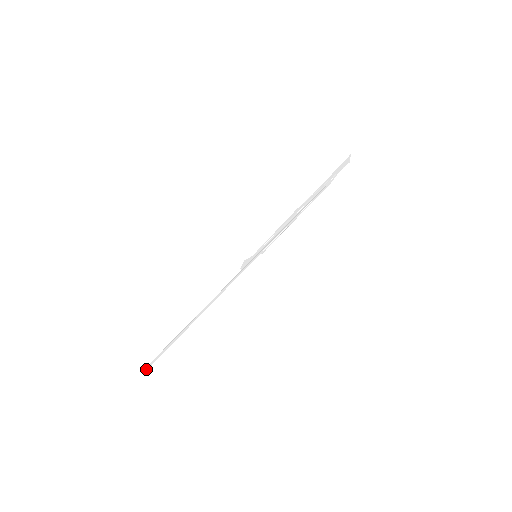
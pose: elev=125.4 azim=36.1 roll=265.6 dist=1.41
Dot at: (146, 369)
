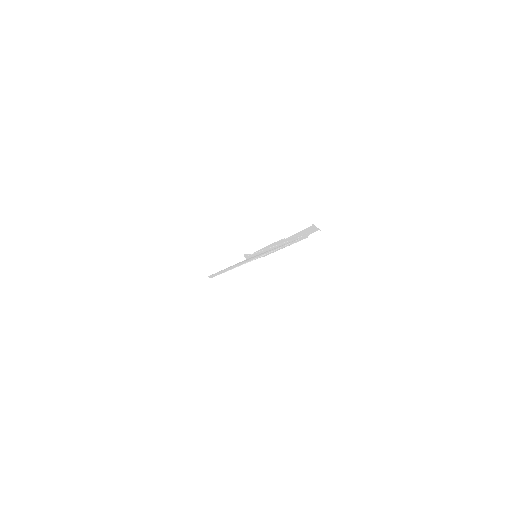
Dot at: (211, 277)
